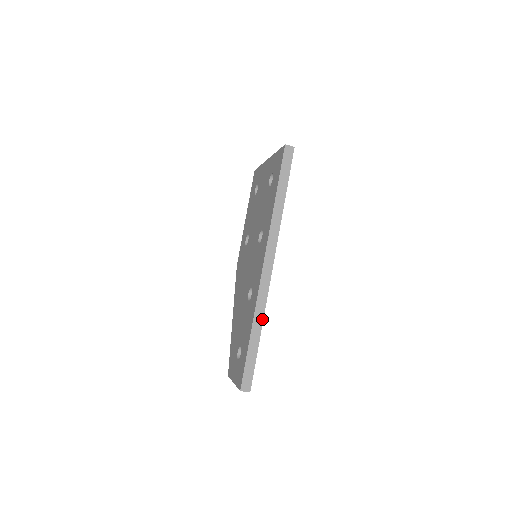
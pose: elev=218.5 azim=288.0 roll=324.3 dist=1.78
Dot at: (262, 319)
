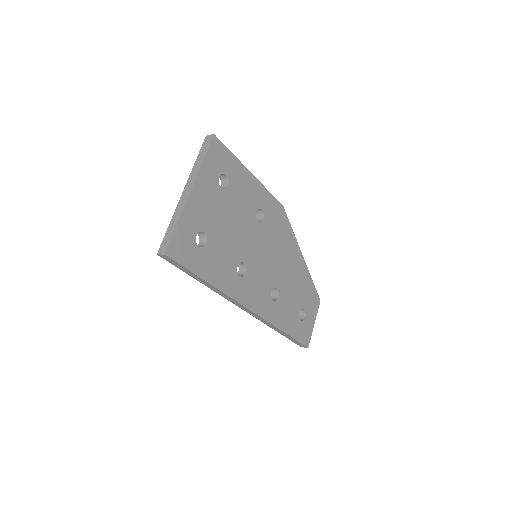
Dot at: (276, 328)
